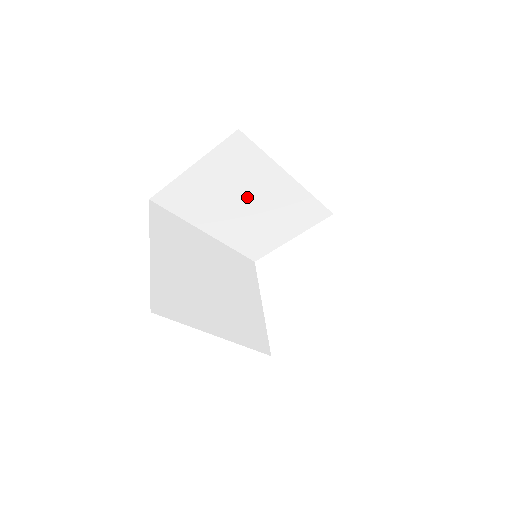
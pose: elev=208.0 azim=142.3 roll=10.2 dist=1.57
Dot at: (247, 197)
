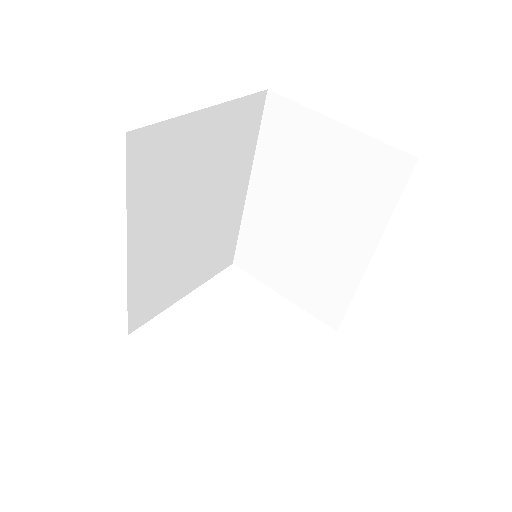
Dot at: (320, 215)
